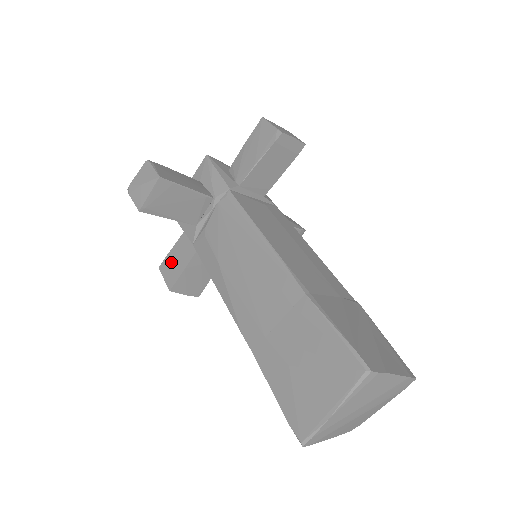
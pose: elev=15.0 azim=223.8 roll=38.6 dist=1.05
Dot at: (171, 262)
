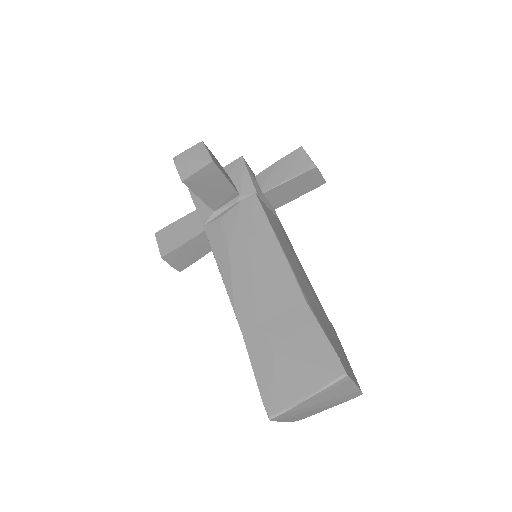
Dot at: (171, 233)
